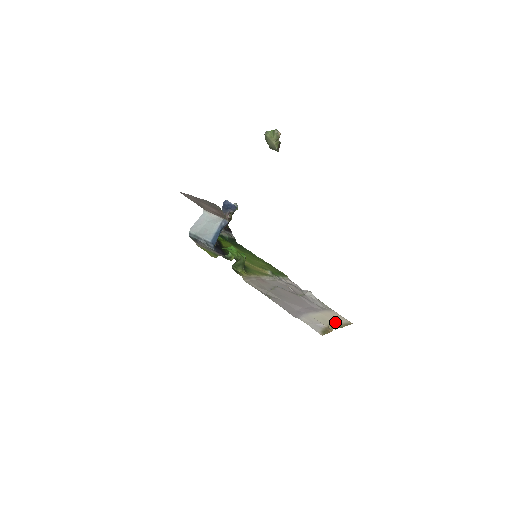
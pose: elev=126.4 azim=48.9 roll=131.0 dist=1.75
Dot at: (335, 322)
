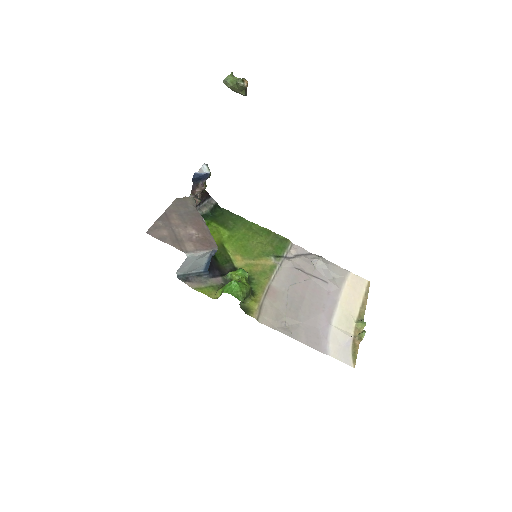
Dot at: (356, 308)
